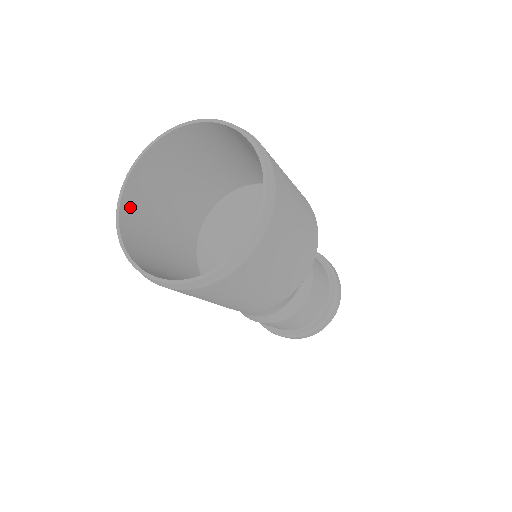
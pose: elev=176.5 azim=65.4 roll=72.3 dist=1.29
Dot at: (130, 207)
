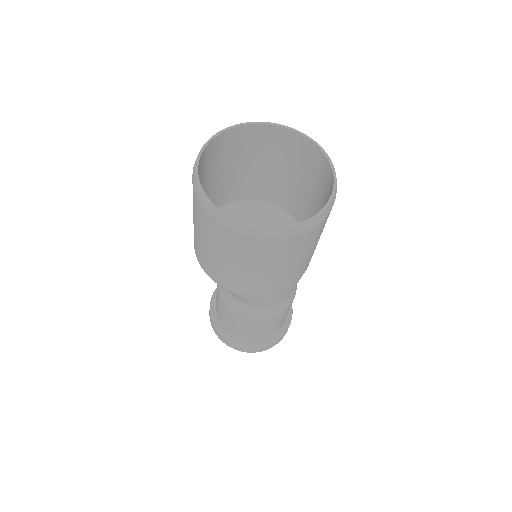
Dot at: occluded
